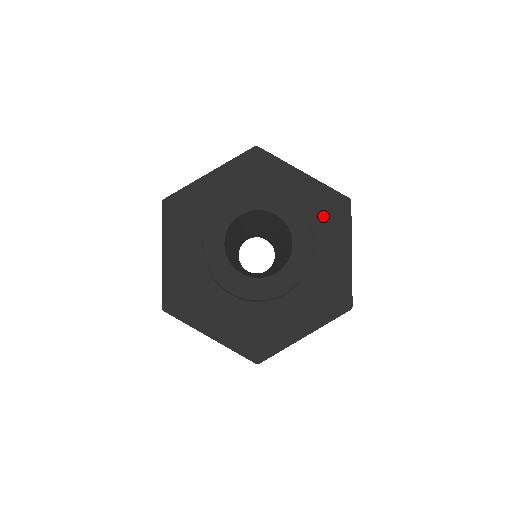
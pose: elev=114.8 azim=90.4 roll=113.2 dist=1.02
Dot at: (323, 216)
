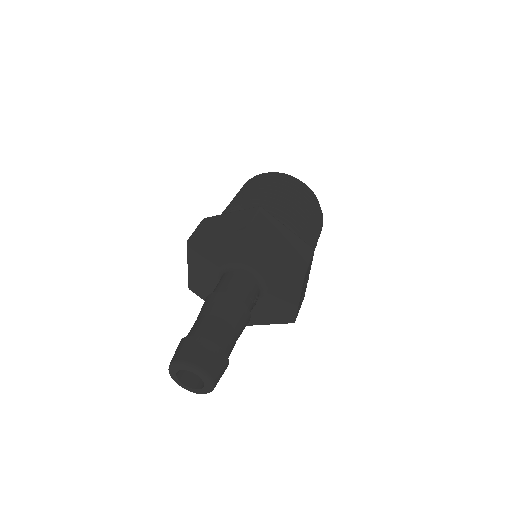
Dot at: (285, 278)
